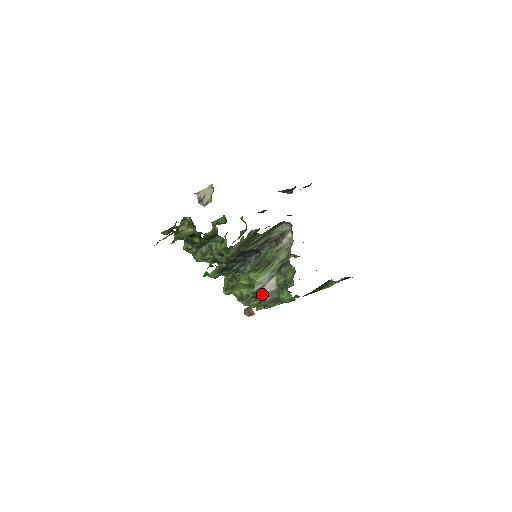
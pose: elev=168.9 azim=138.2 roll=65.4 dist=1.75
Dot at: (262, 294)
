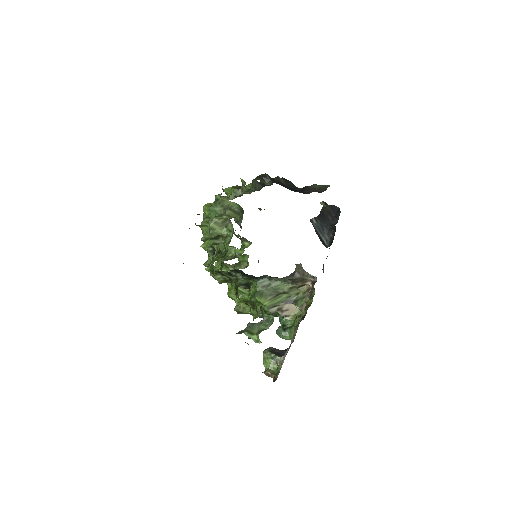
Dot at: (260, 314)
